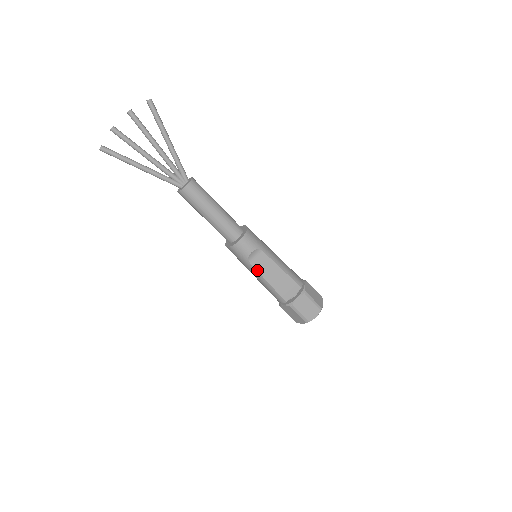
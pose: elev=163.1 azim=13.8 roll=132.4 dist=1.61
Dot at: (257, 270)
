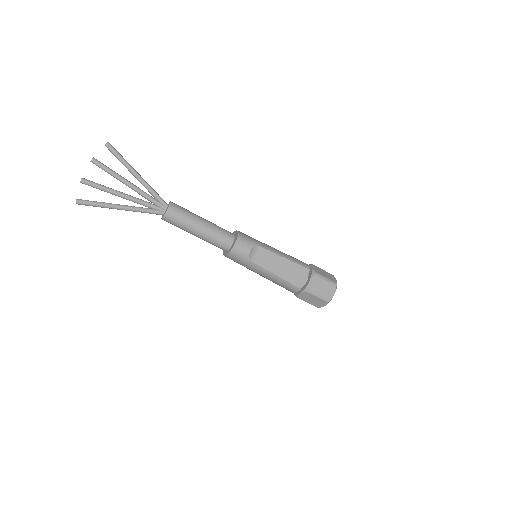
Dot at: (262, 267)
